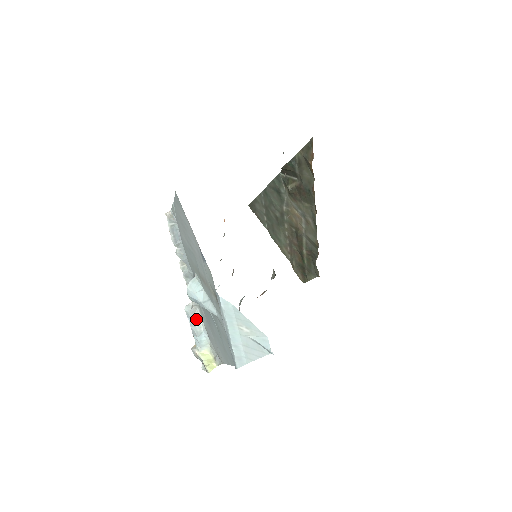
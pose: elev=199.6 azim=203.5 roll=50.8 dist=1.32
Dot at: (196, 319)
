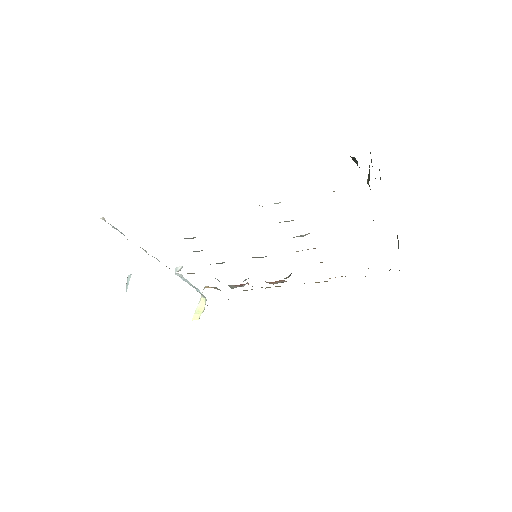
Dot at: (186, 279)
